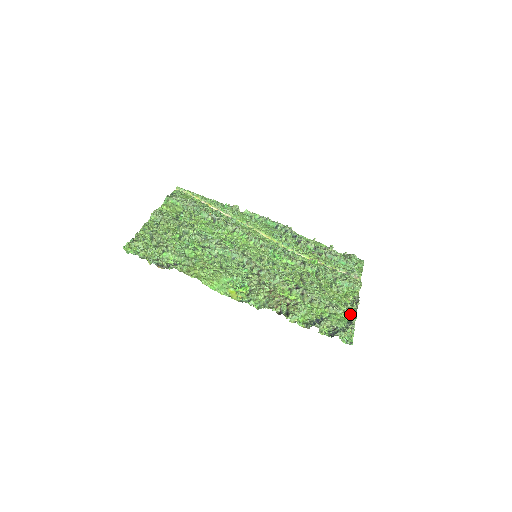
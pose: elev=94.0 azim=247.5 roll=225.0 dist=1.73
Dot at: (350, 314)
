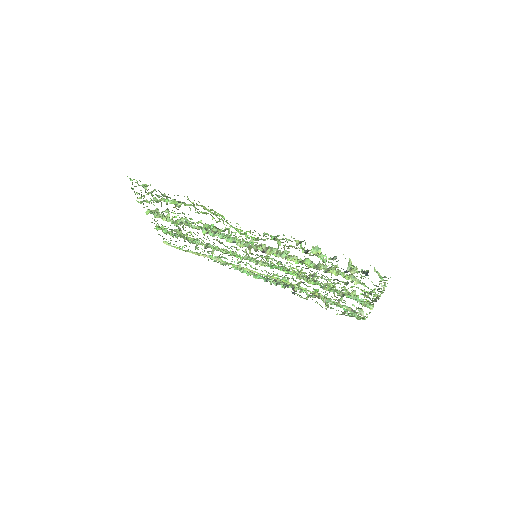
Dot at: (374, 292)
